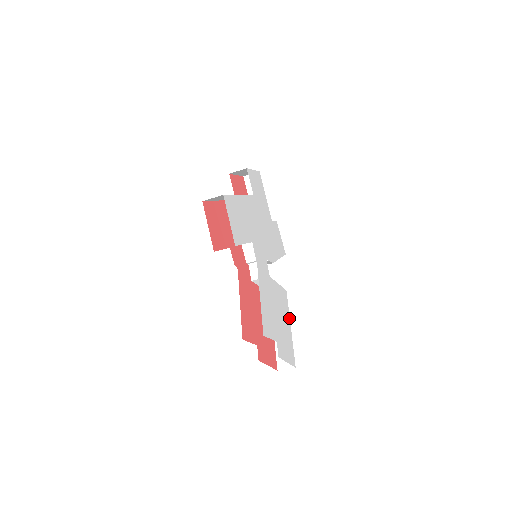
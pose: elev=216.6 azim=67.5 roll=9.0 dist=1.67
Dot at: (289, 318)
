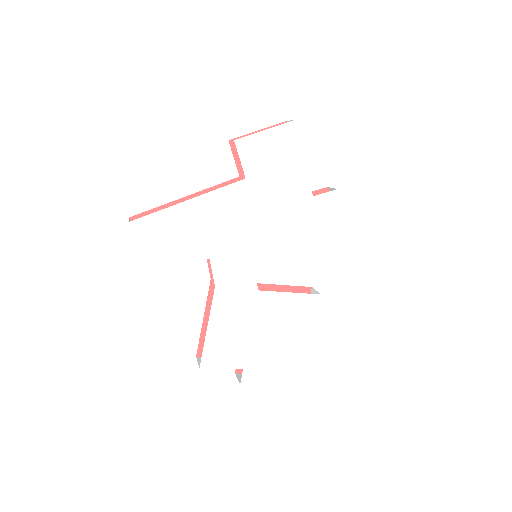
Dot at: (311, 331)
